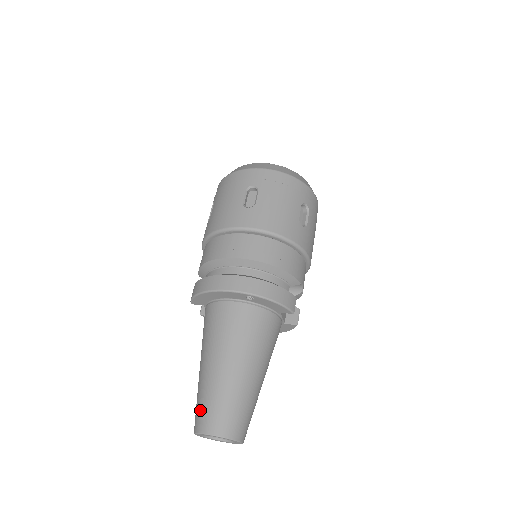
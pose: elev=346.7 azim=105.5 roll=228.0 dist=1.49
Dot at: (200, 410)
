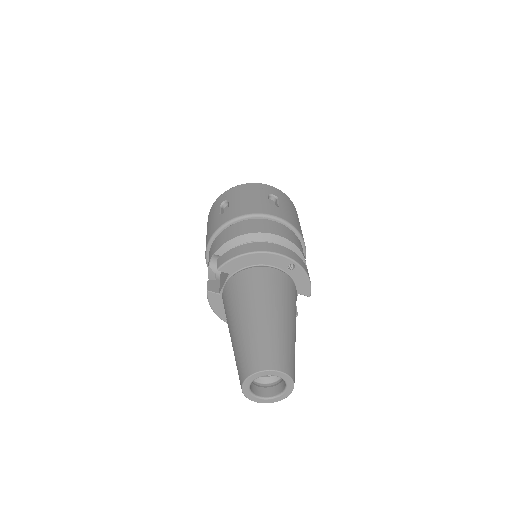
Dot at: (259, 351)
